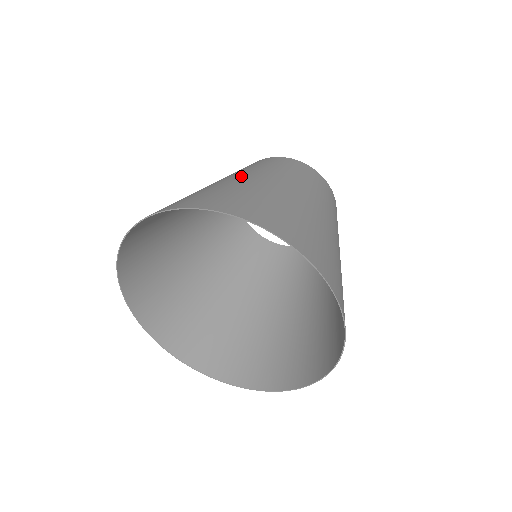
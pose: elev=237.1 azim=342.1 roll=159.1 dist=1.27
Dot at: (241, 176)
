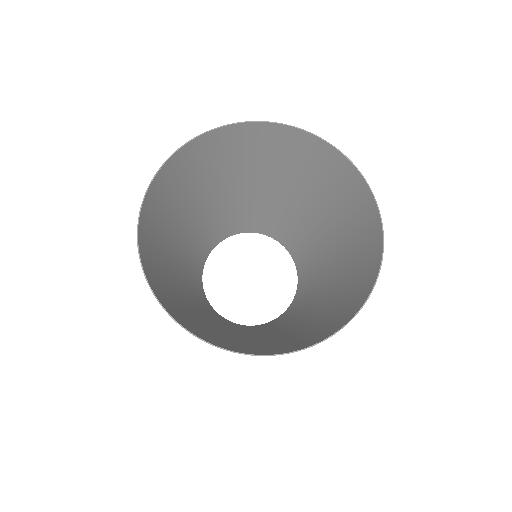
Dot at: (243, 188)
